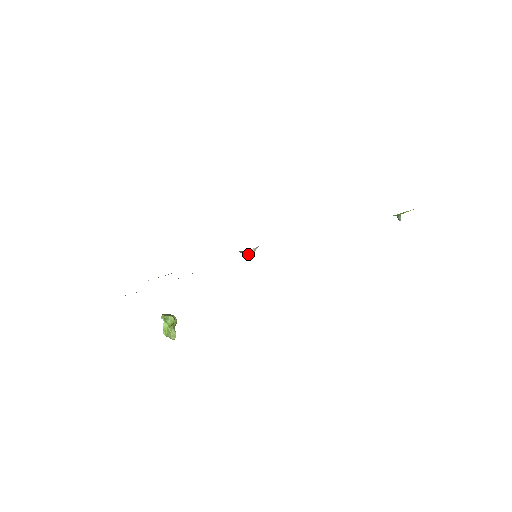
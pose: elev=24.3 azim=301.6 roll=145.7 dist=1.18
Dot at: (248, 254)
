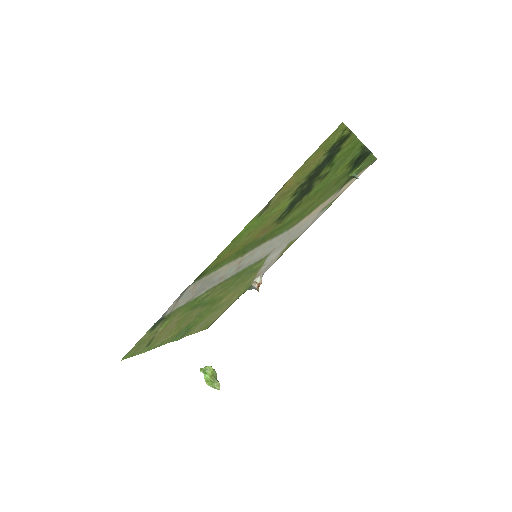
Dot at: (257, 286)
